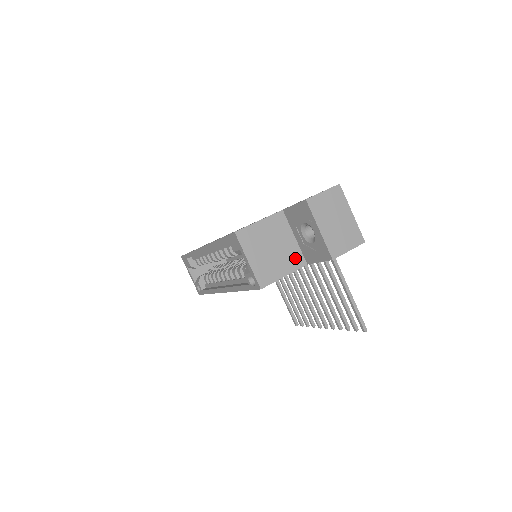
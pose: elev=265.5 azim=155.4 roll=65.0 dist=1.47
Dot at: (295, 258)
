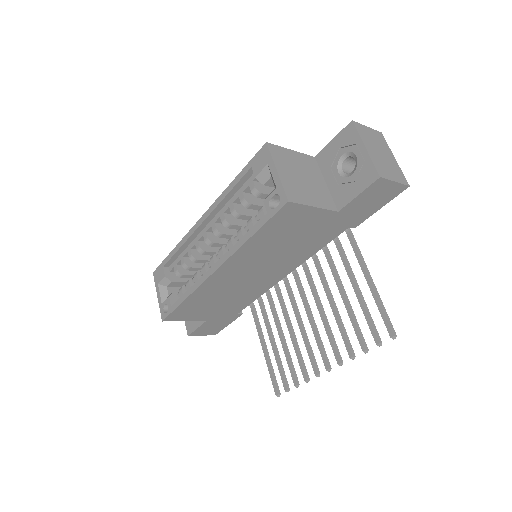
Dot at: (326, 199)
